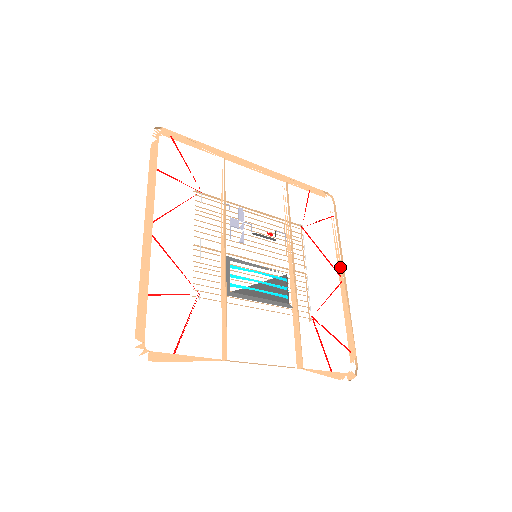
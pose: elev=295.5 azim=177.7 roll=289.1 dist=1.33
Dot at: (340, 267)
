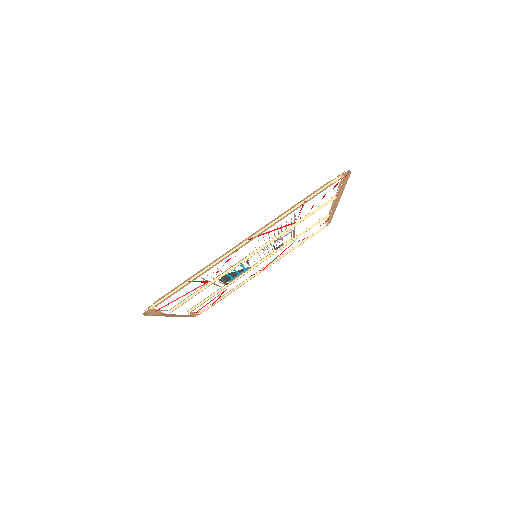
Dot at: occluded
